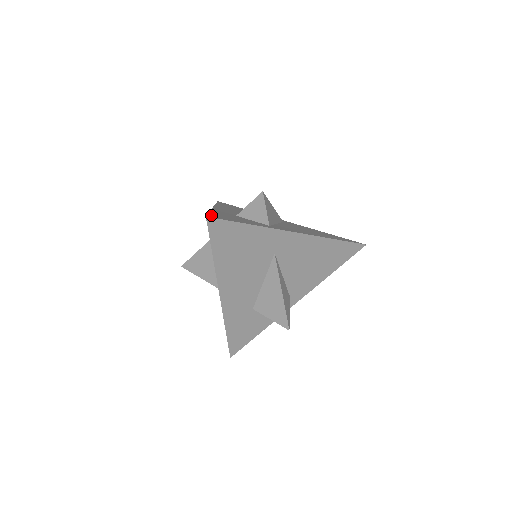
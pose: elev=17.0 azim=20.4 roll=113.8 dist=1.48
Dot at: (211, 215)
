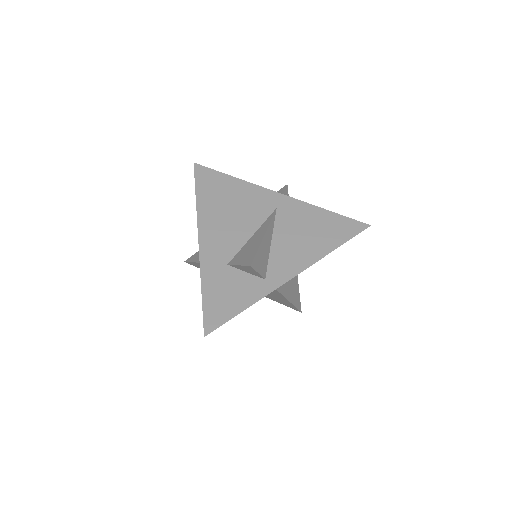
Dot at: (207, 317)
